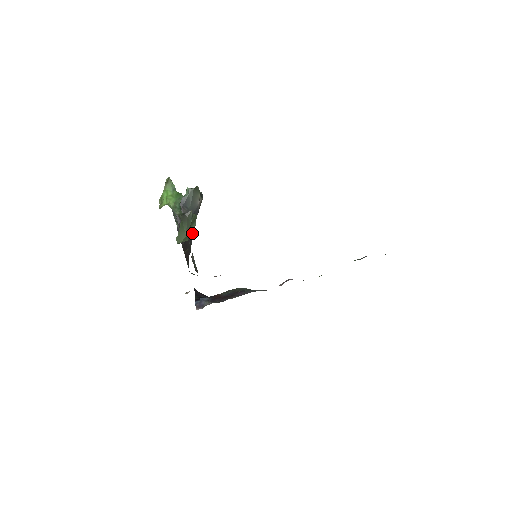
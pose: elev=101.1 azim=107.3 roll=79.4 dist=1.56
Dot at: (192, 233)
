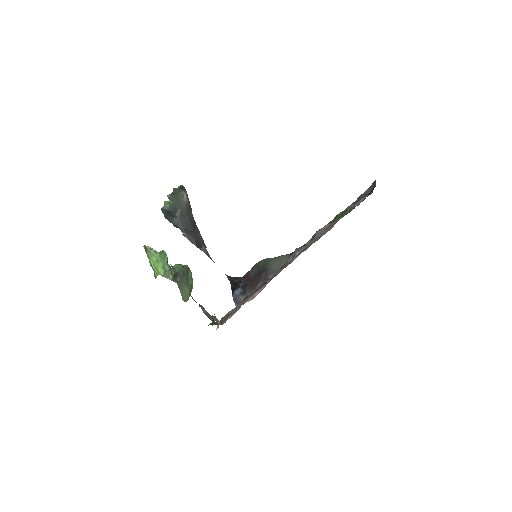
Dot at: (197, 228)
